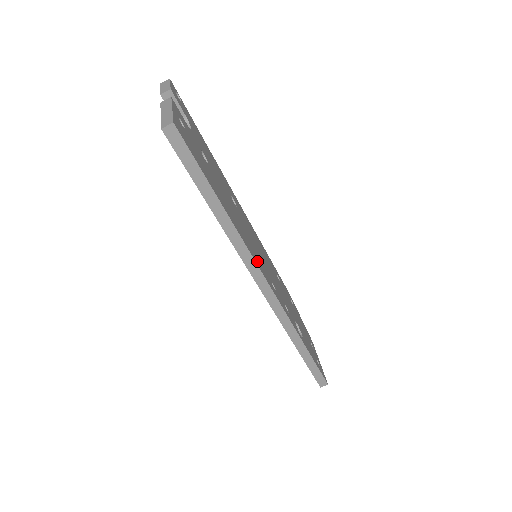
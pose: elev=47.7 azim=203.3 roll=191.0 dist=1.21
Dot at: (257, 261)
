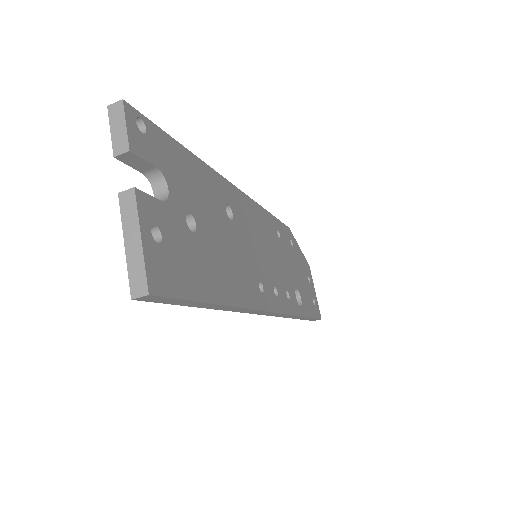
Dot at: (259, 298)
